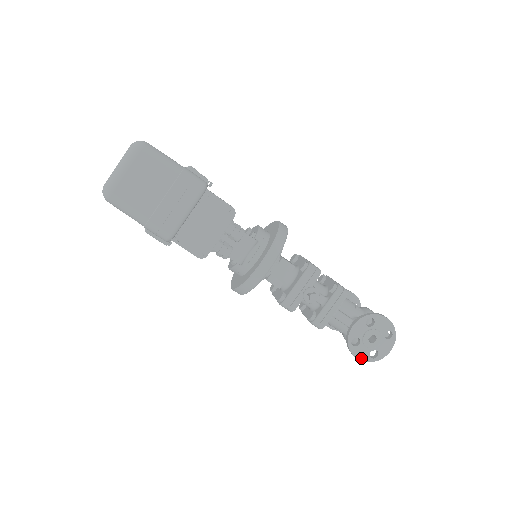
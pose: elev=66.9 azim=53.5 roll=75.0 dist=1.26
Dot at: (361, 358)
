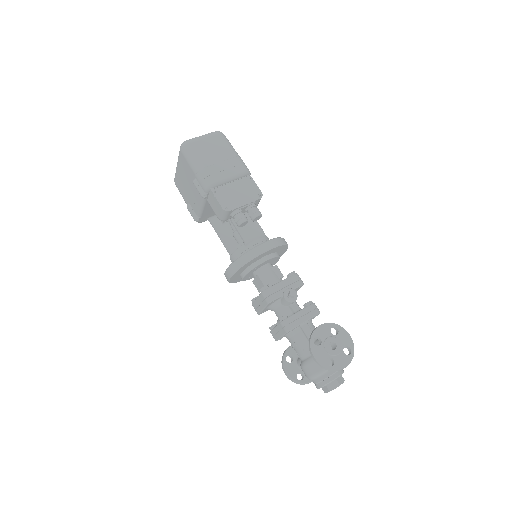
Dot at: (318, 359)
